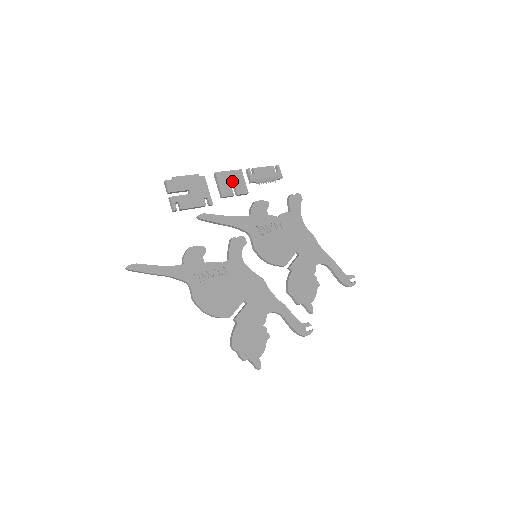
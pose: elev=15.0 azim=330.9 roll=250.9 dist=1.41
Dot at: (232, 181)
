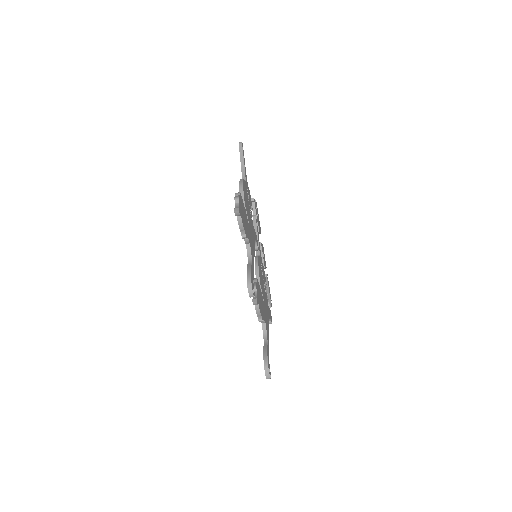
Dot at: (264, 256)
